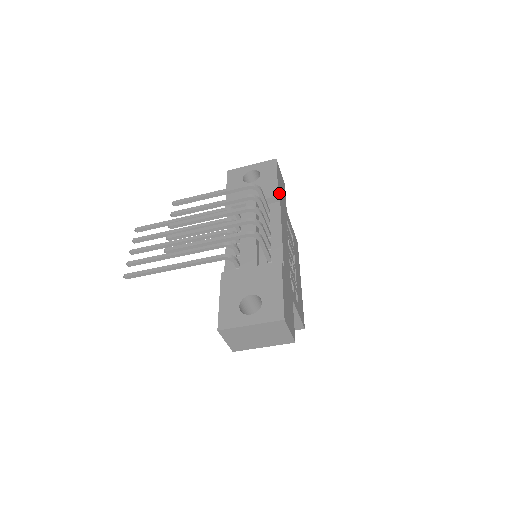
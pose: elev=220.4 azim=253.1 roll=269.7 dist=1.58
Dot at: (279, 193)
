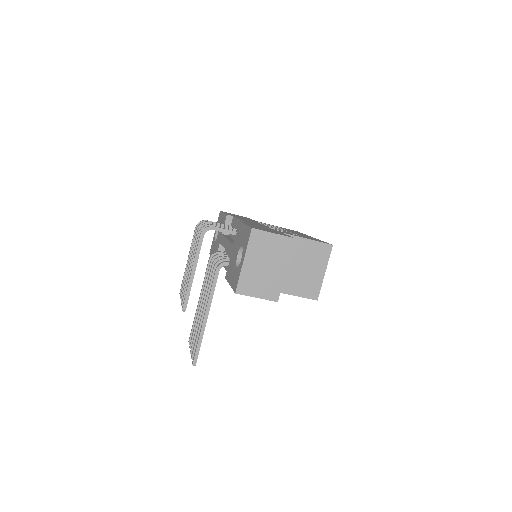
Dot at: occluded
